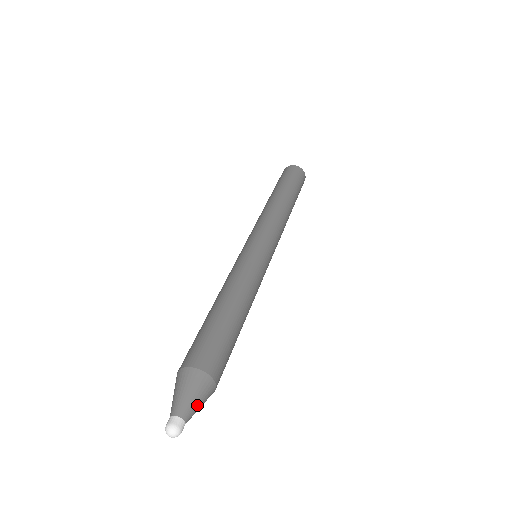
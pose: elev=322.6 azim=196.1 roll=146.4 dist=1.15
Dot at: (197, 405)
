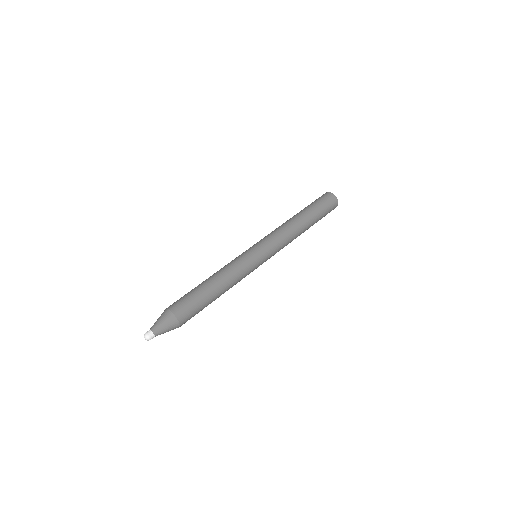
Dot at: (163, 327)
